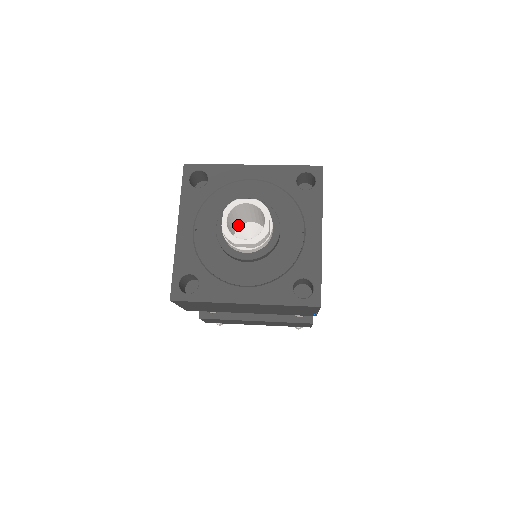
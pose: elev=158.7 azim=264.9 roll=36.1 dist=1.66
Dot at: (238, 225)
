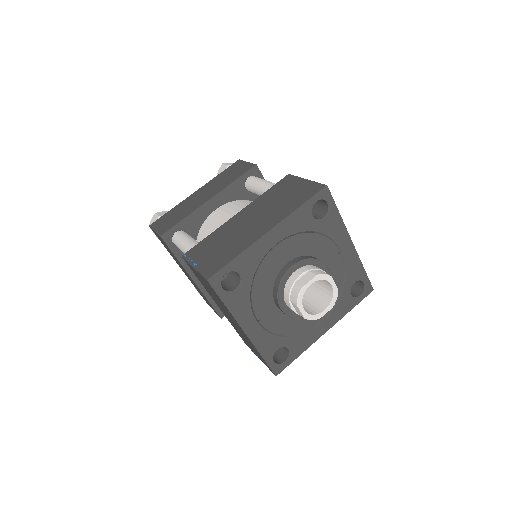
Dot at: occluded
